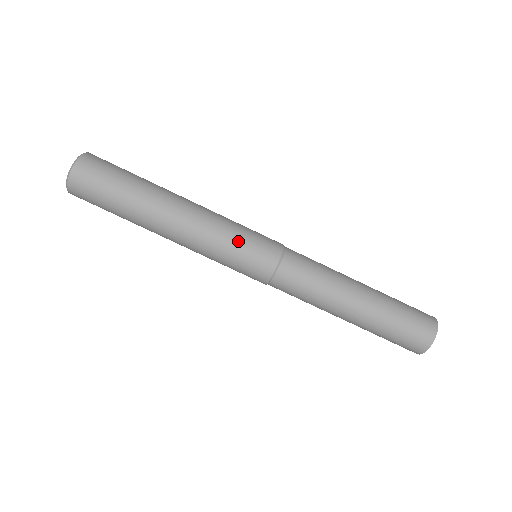
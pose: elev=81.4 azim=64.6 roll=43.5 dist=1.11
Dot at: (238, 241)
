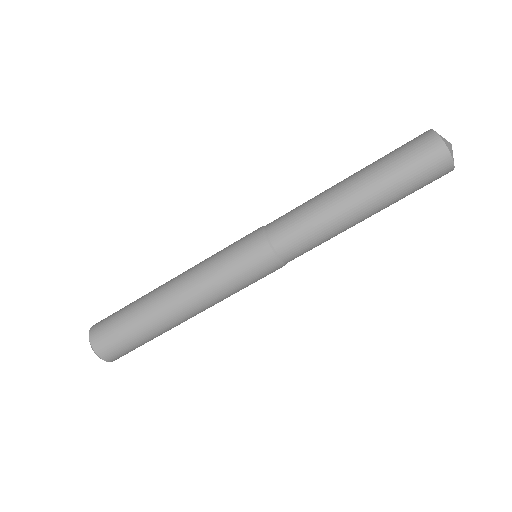
Dot at: (227, 263)
